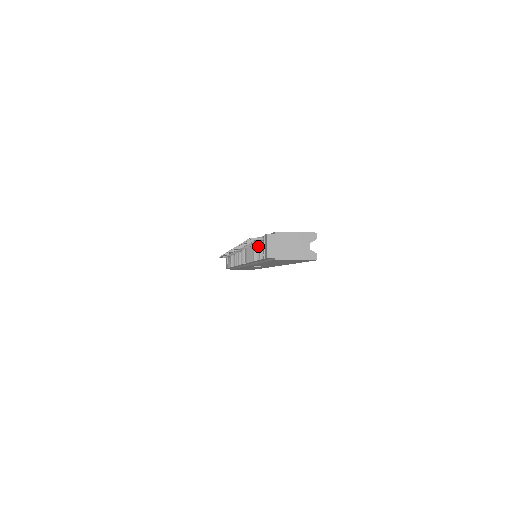
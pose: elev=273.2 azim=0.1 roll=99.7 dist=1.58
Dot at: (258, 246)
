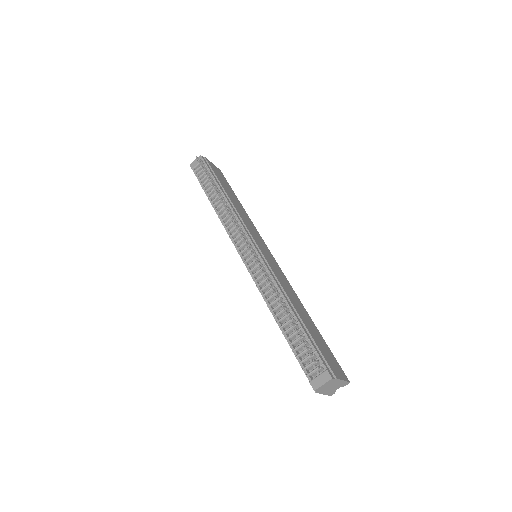
Dot at: (303, 344)
